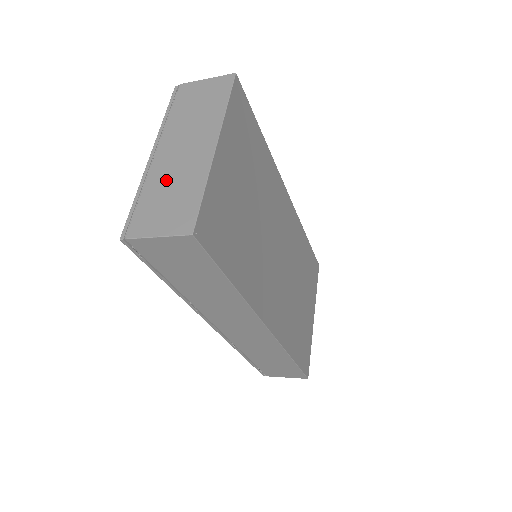
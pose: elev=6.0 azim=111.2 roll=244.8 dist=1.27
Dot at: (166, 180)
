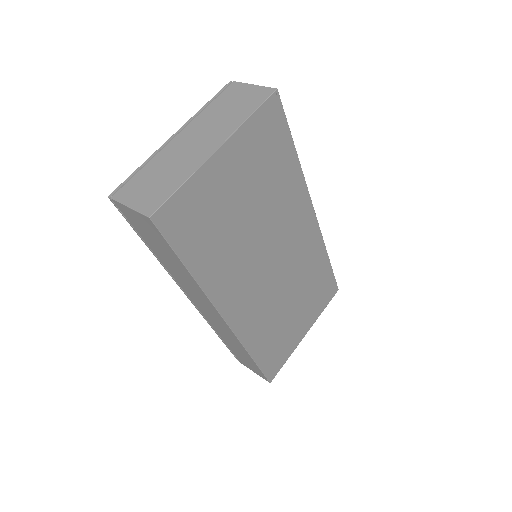
Dot at: (166, 163)
